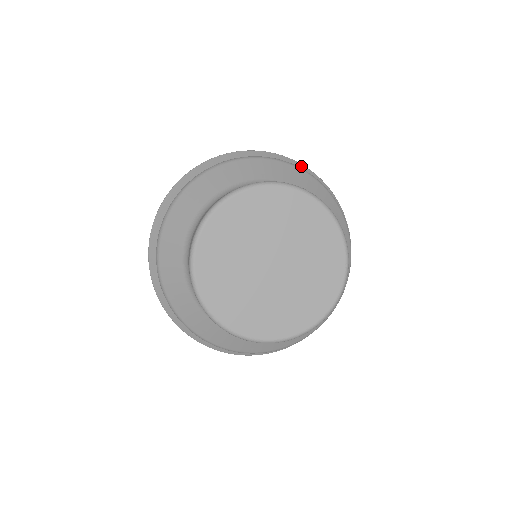
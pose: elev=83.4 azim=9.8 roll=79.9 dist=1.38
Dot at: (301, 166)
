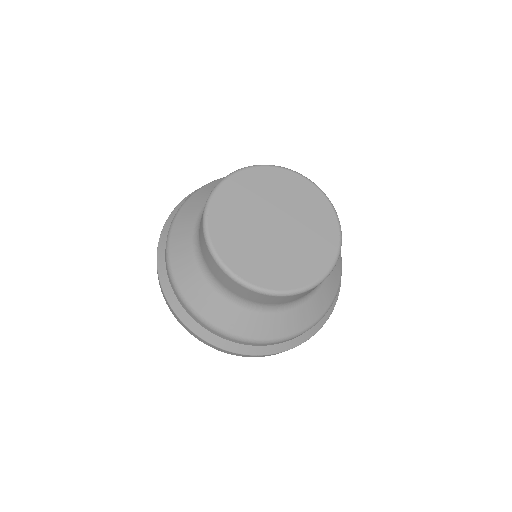
Dot at: occluded
